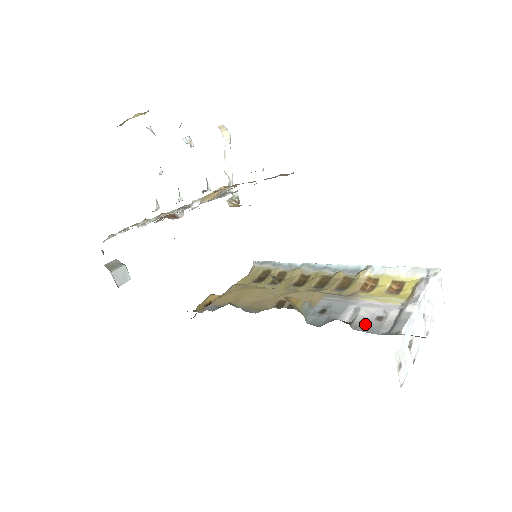
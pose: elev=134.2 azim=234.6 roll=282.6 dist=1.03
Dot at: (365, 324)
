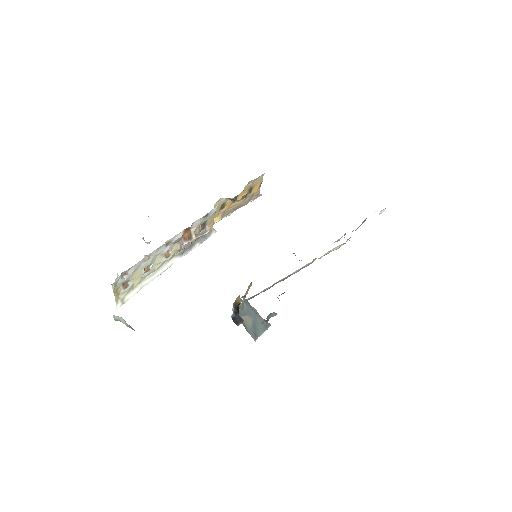
Dot at: occluded
